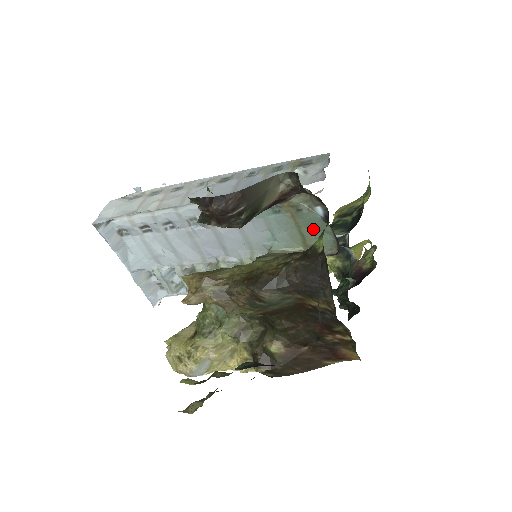
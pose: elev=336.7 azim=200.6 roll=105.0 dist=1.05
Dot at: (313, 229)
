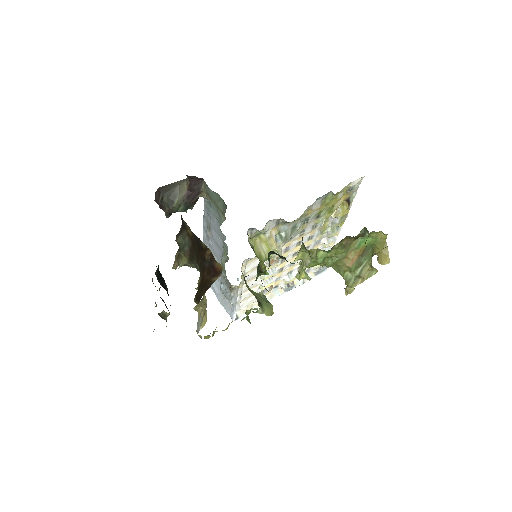
Dot at: (218, 202)
